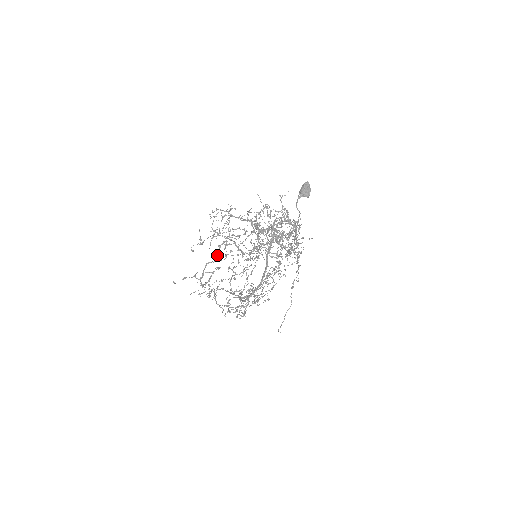
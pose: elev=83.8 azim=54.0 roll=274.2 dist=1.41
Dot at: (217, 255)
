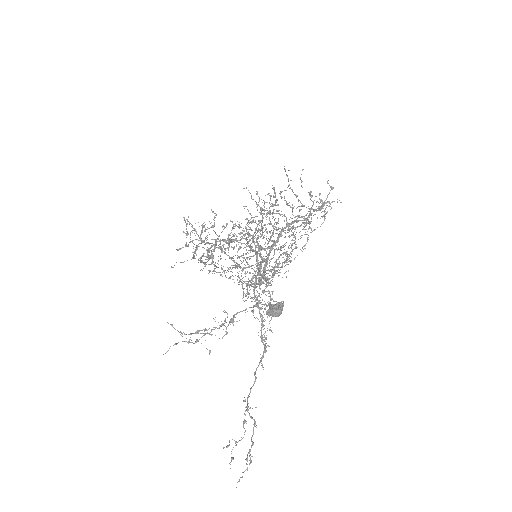
Dot at: (208, 257)
